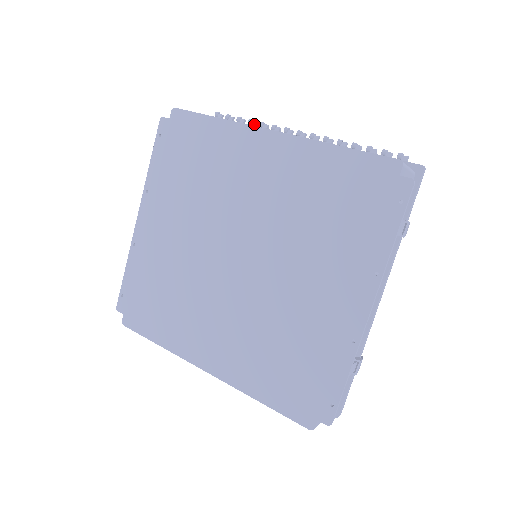
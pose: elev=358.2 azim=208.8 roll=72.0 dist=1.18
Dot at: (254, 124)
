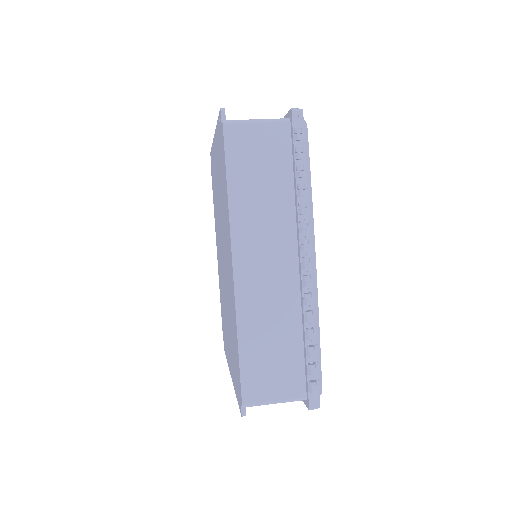
Dot at: (298, 195)
